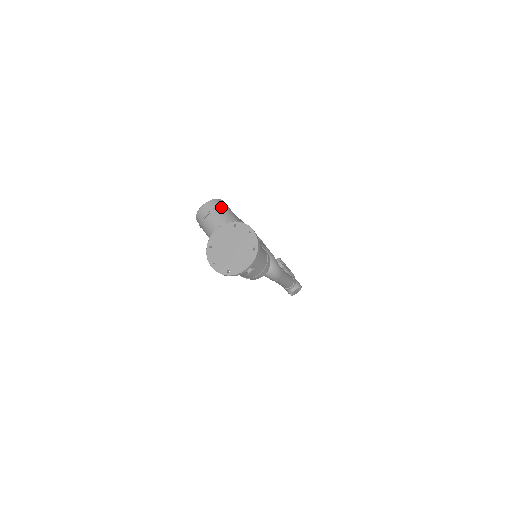
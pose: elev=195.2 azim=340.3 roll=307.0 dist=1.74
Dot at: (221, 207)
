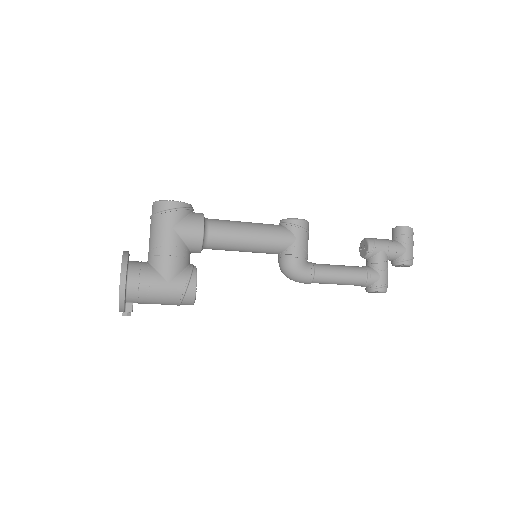
Dot at: (158, 216)
